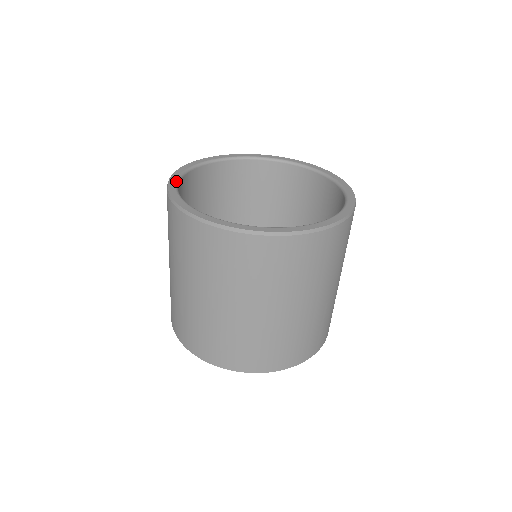
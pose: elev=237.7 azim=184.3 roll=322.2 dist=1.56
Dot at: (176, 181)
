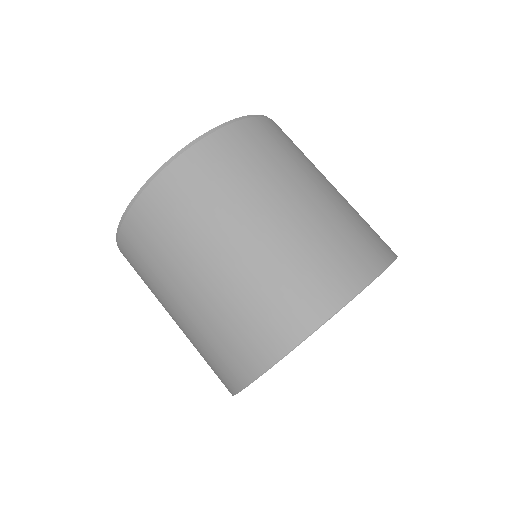
Dot at: occluded
